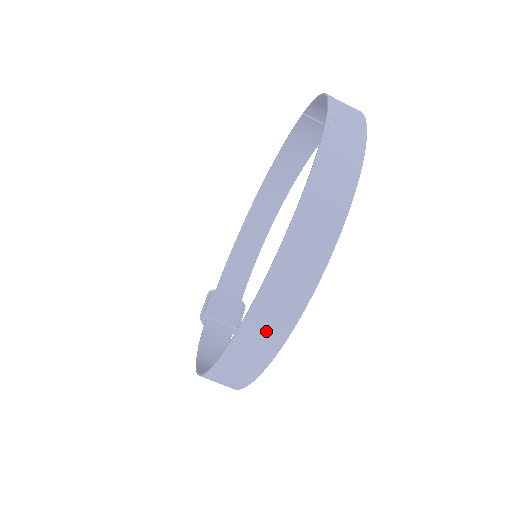
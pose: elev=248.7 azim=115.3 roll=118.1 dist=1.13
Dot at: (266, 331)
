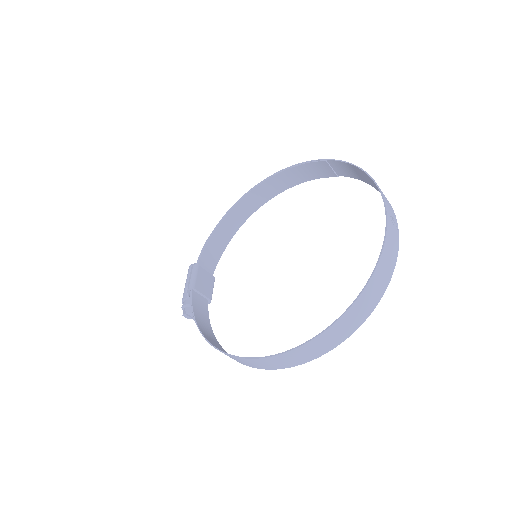
Dot at: (319, 347)
